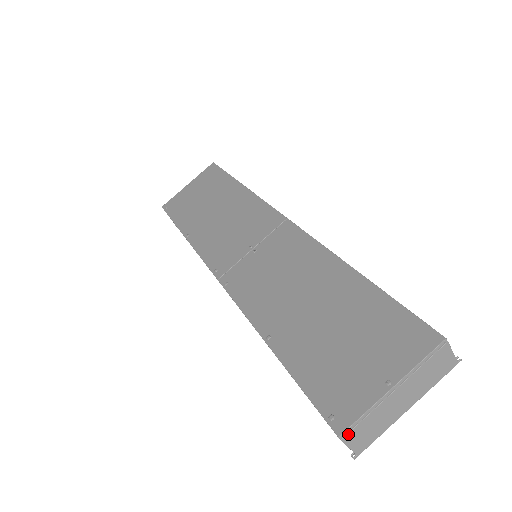
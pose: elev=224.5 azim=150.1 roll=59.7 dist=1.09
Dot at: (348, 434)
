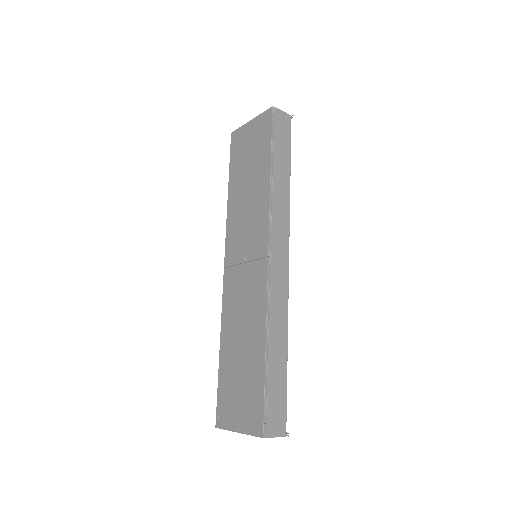
Dot at: (221, 428)
